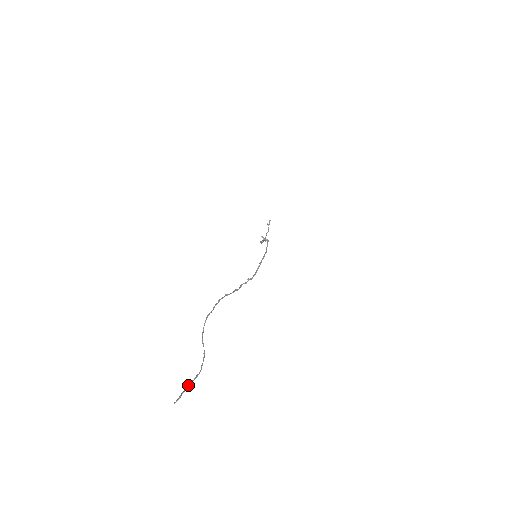
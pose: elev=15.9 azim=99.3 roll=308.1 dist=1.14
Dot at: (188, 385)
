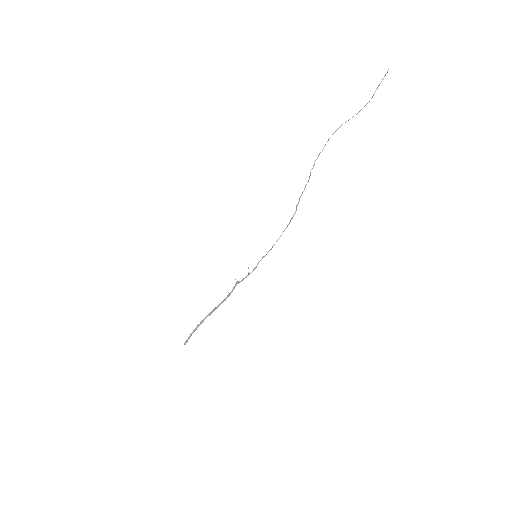
Dot at: (380, 83)
